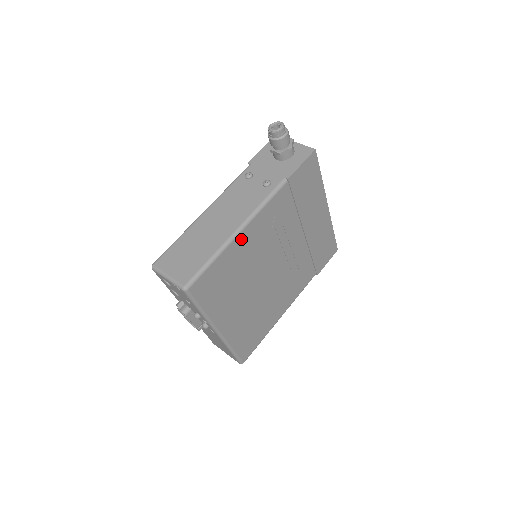
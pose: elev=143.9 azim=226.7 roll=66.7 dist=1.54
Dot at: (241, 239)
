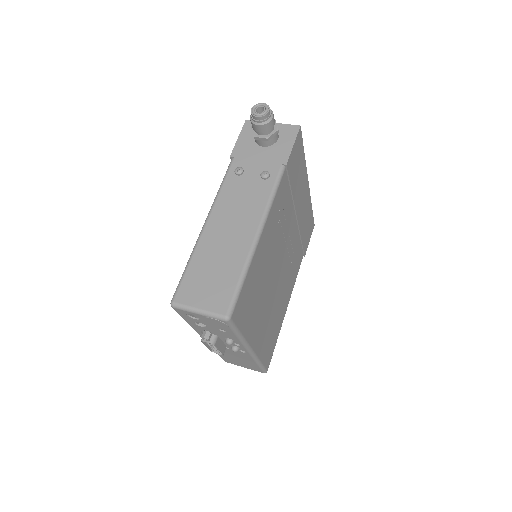
Dot at: (261, 244)
